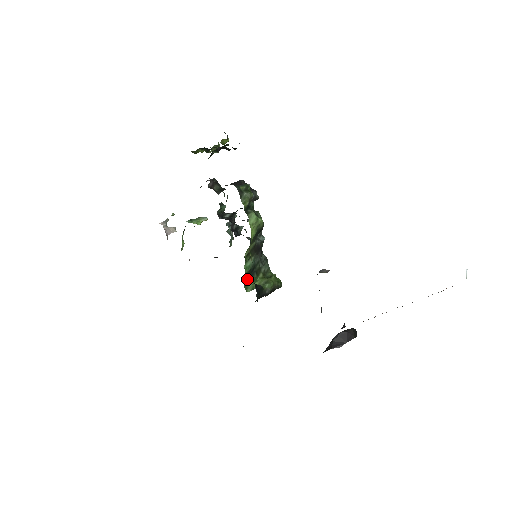
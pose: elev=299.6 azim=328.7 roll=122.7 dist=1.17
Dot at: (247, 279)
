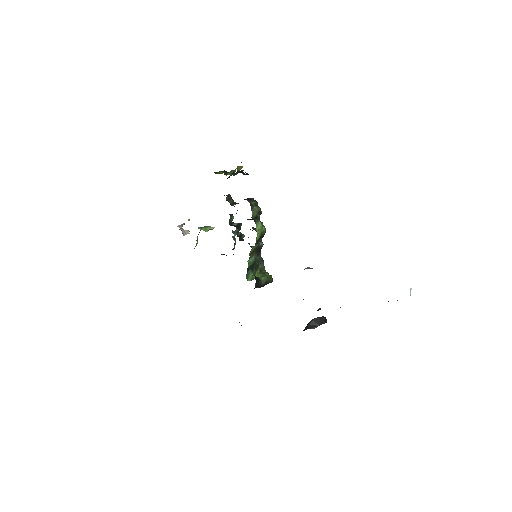
Dot at: (249, 271)
